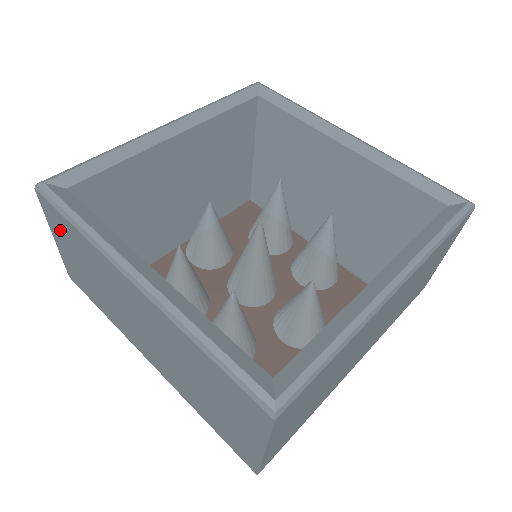
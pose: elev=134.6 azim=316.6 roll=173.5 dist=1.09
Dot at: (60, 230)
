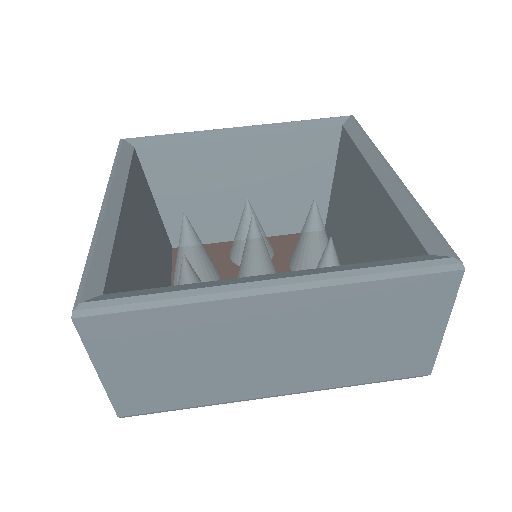
Dot at: occluded
